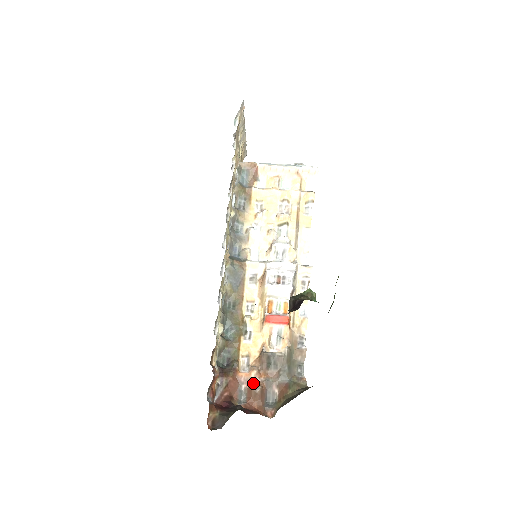
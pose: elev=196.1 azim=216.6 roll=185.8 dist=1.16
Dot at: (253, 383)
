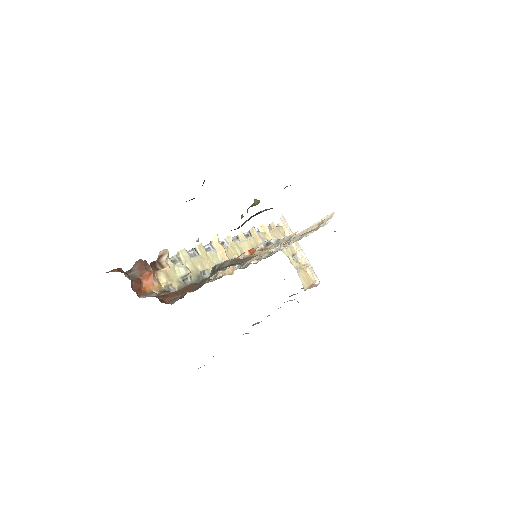
Dot at: occluded
